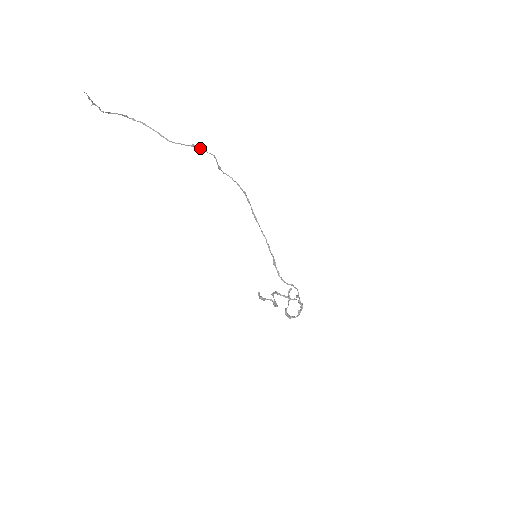
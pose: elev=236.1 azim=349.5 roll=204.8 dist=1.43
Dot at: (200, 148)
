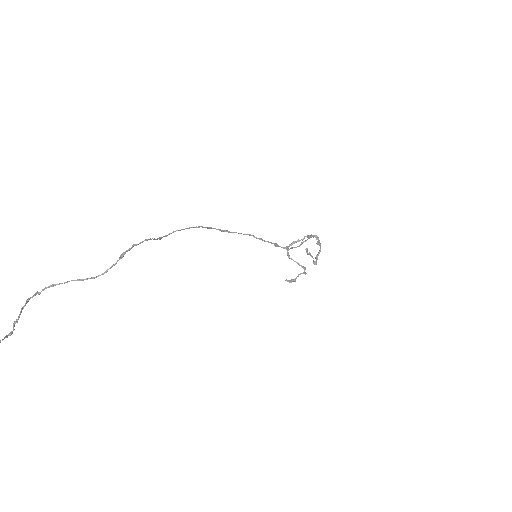
Dot at: (129, 250)
